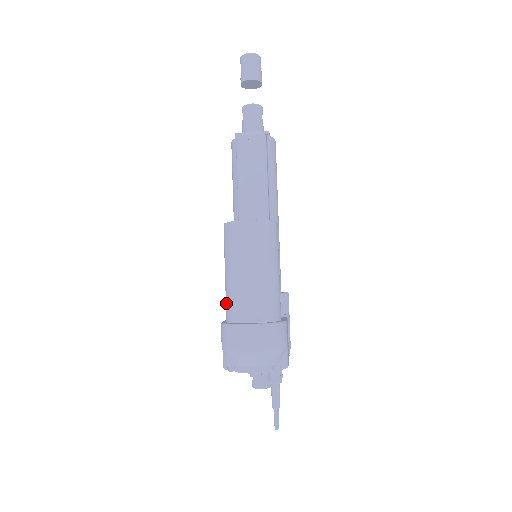
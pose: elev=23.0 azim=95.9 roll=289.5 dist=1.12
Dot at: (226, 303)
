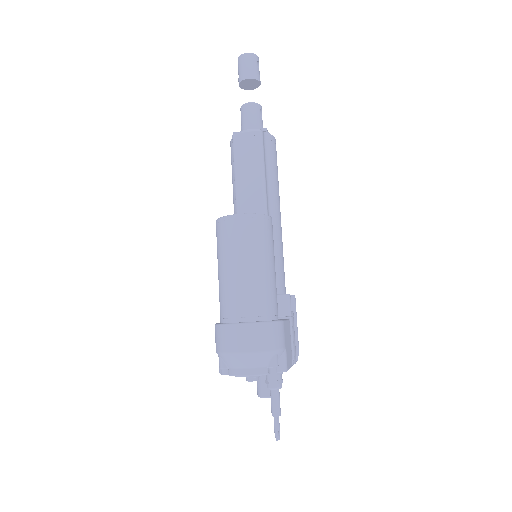
Dot at: occluded
